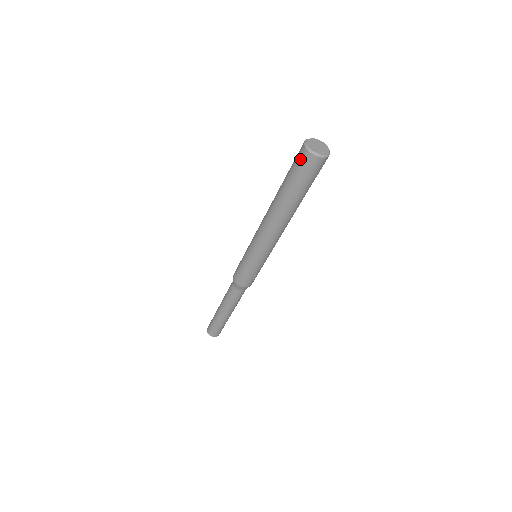
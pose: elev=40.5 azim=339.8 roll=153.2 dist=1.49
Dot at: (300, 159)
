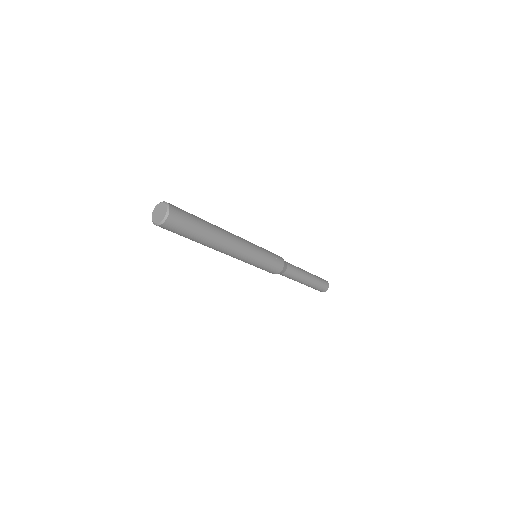
Dot at: (168, 230)
